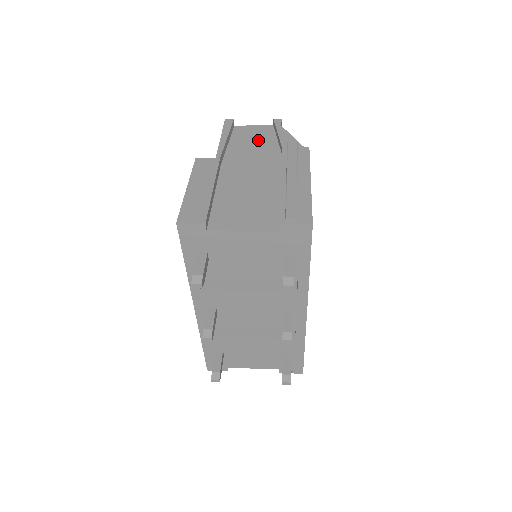
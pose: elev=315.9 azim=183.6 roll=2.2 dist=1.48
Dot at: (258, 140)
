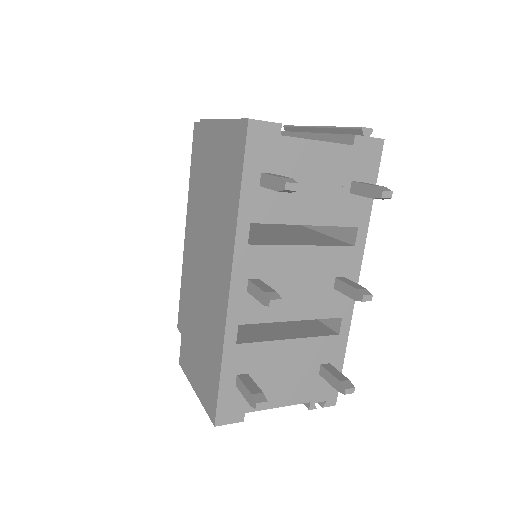
Dot at: occluded
